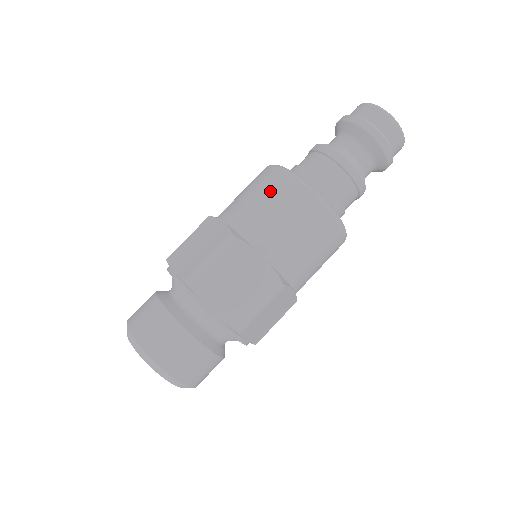
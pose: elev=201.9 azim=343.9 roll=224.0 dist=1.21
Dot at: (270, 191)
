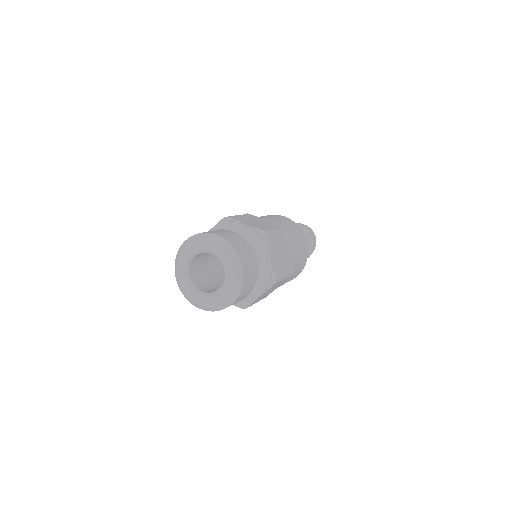
Dot at: (291, 224)
